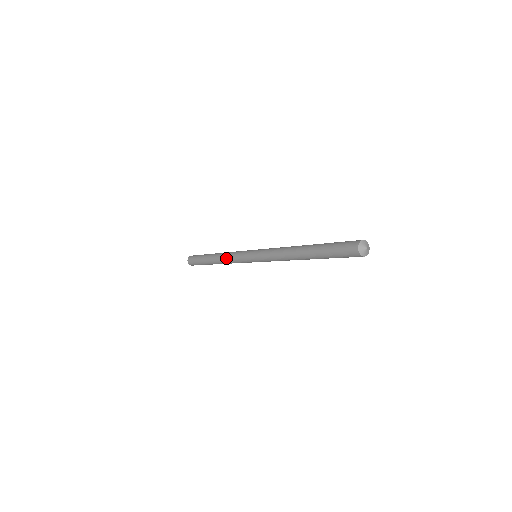
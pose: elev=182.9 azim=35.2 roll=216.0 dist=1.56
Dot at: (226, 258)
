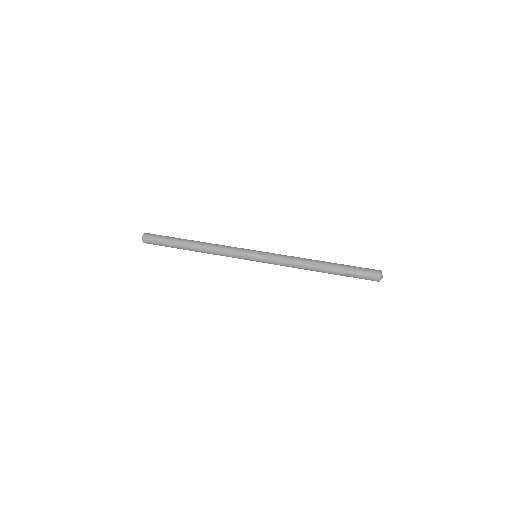
Dot at: (216, 249)
